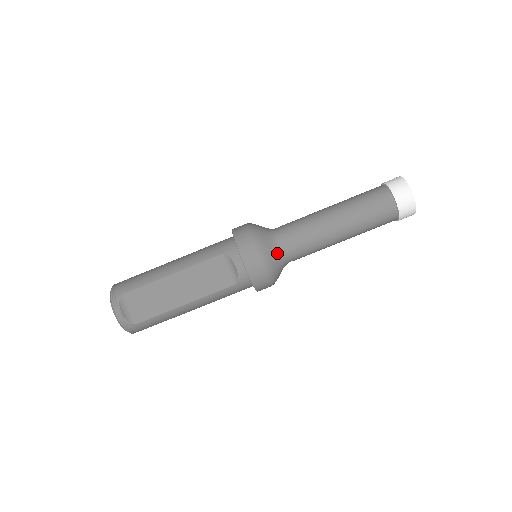
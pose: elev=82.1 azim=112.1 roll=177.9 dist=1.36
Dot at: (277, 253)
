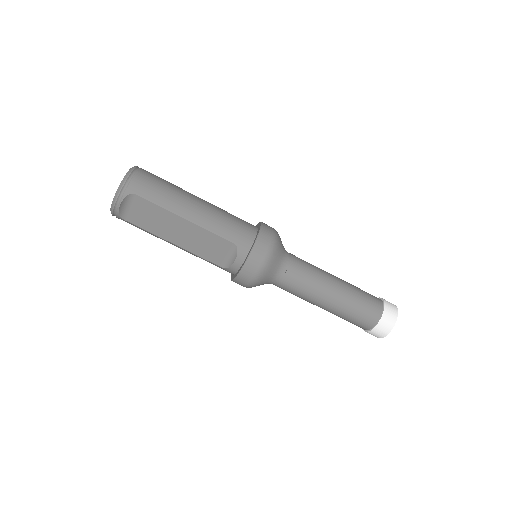
Dot at: (270, 279)
